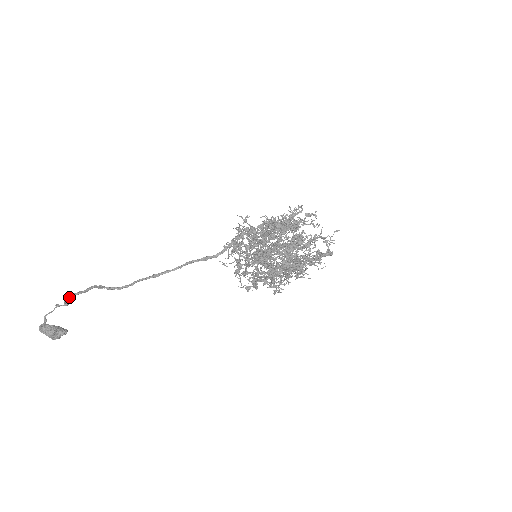
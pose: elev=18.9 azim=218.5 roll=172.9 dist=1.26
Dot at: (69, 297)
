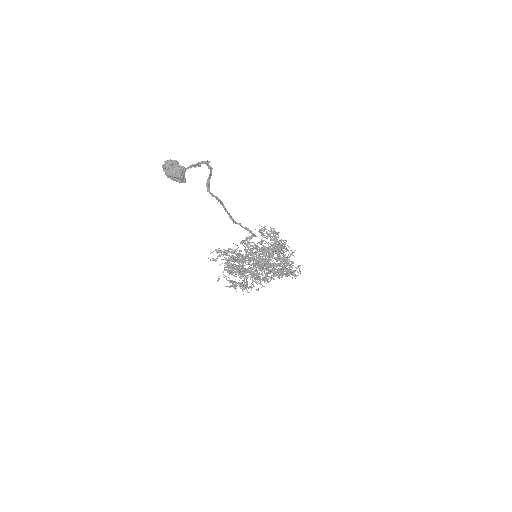
Dot at: (200, 165)
